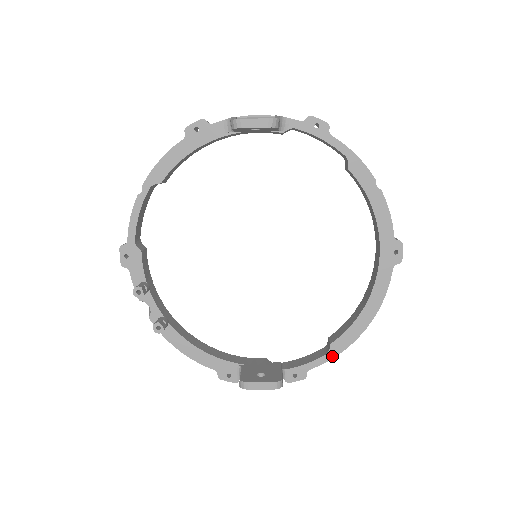
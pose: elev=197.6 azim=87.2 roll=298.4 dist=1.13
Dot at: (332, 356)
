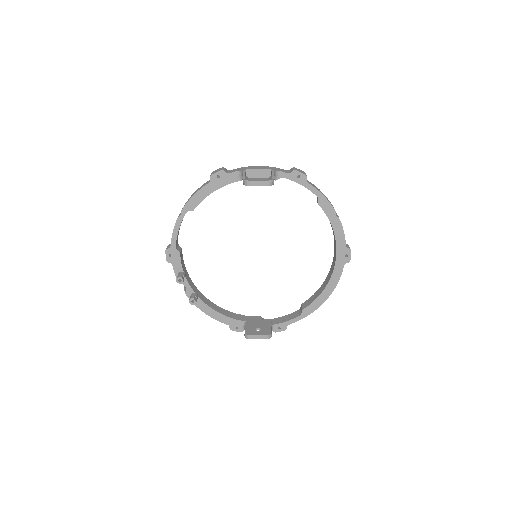
Dot at: (303, 317)
